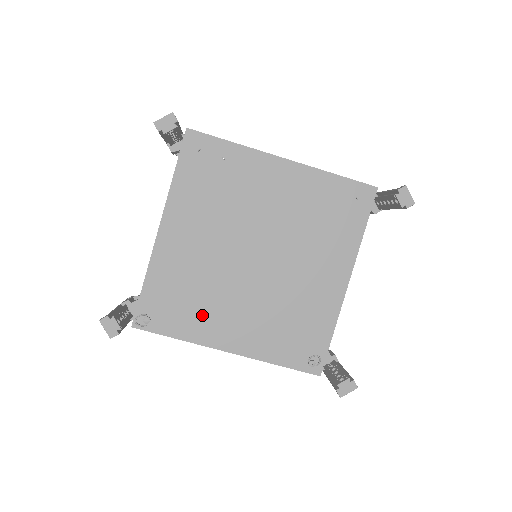
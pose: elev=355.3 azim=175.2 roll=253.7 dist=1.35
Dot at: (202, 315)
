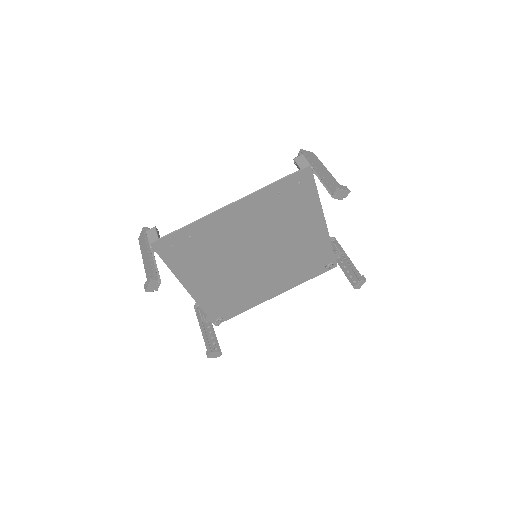
Dot at: (248, 297)
